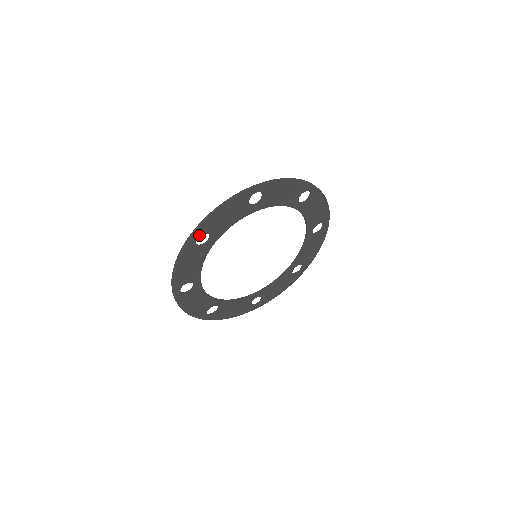
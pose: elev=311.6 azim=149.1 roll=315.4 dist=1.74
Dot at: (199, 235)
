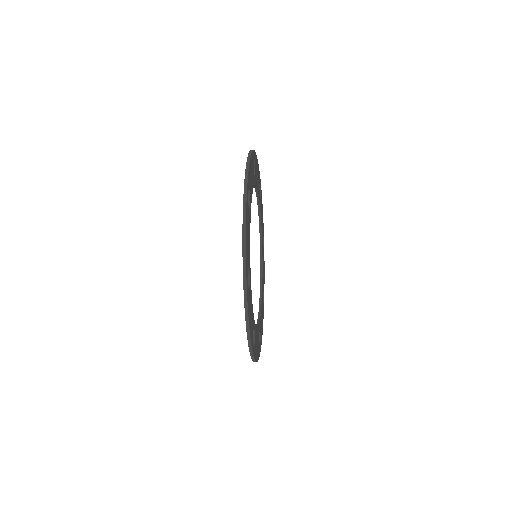
Dot at: (254, 159)
